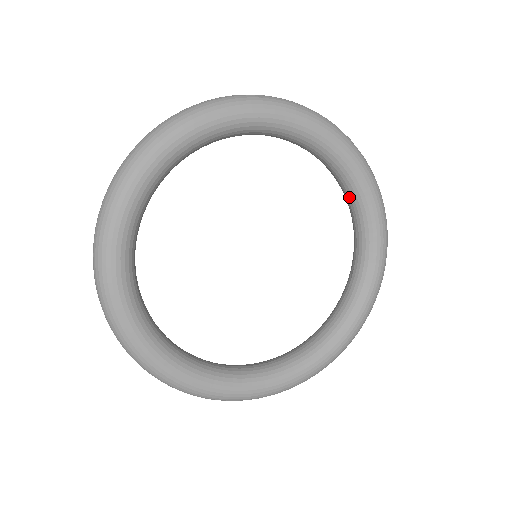
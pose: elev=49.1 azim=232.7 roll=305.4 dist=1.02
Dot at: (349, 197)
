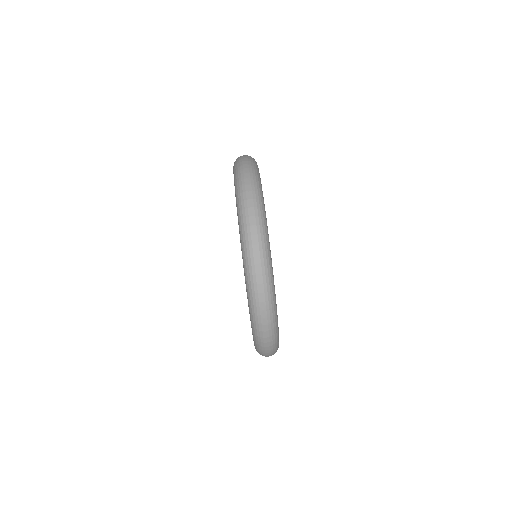
Dot at: occluded
